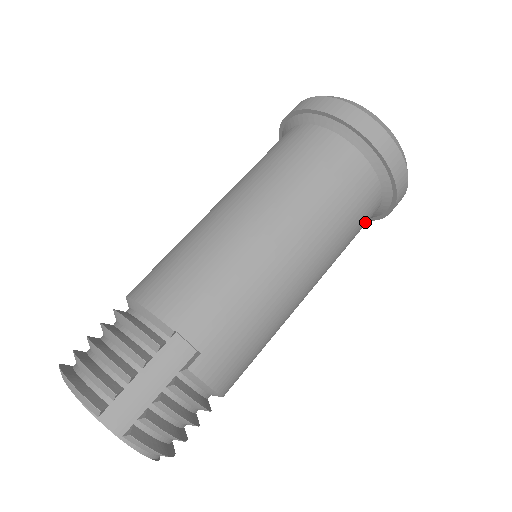
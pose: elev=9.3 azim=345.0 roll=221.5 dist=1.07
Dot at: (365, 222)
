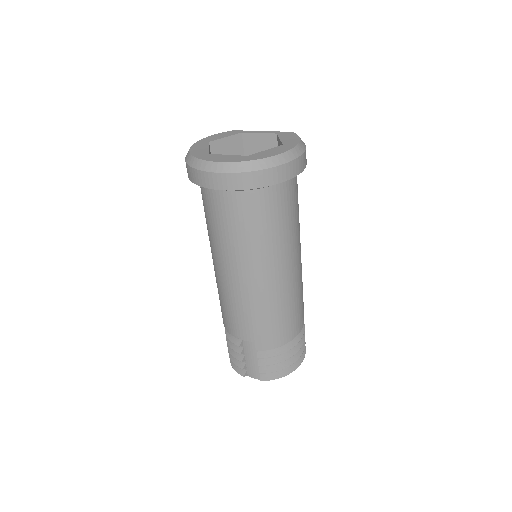
Dot at: (283, 203)
